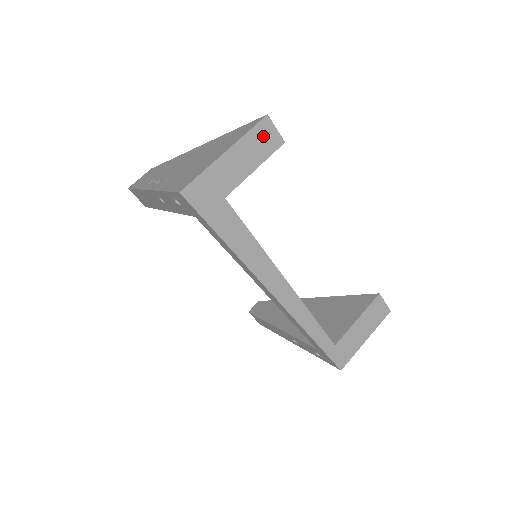
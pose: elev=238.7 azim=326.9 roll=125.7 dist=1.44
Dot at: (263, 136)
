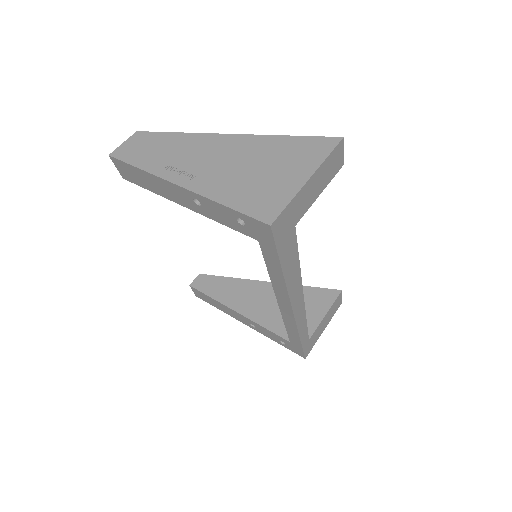
Dot at: (334, 160)
